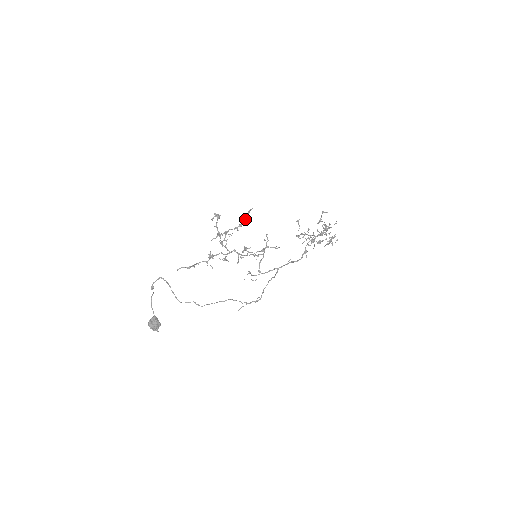
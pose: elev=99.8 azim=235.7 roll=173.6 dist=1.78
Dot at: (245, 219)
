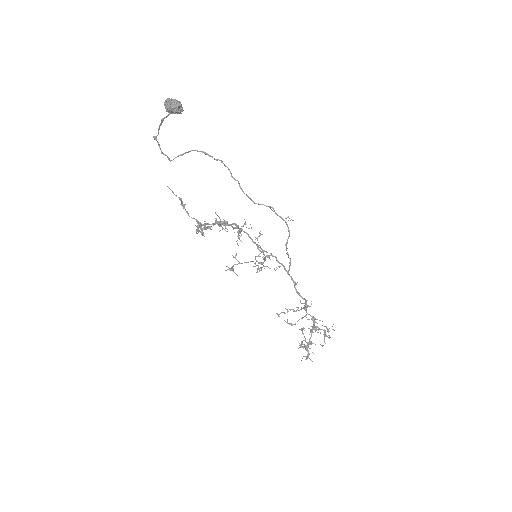
Dot at: occluded
